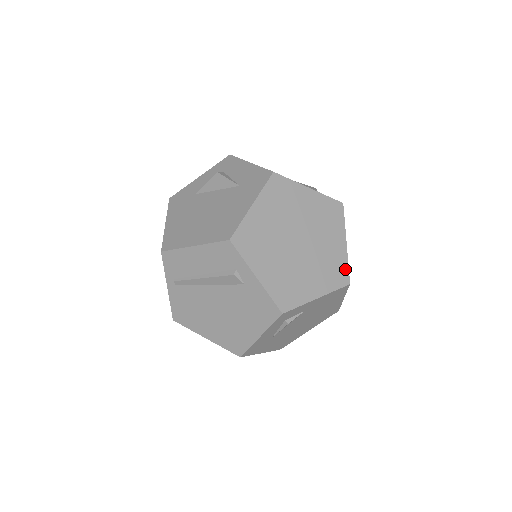
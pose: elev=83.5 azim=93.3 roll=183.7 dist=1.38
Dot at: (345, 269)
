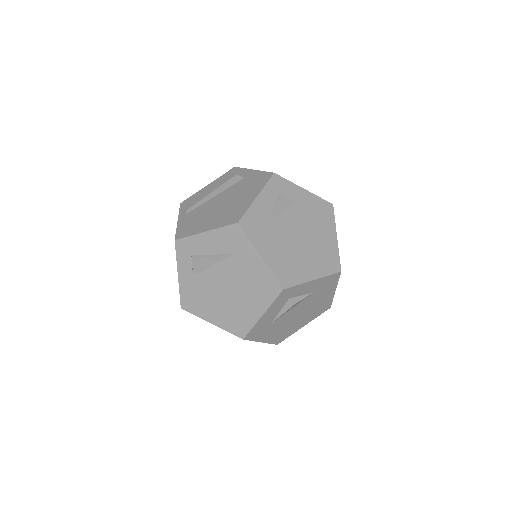
Dot at: occluded
